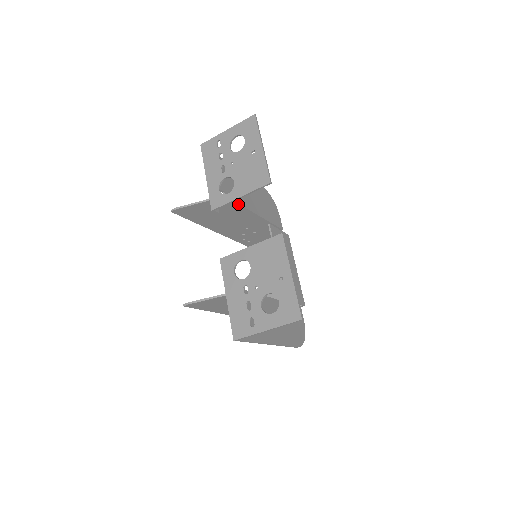
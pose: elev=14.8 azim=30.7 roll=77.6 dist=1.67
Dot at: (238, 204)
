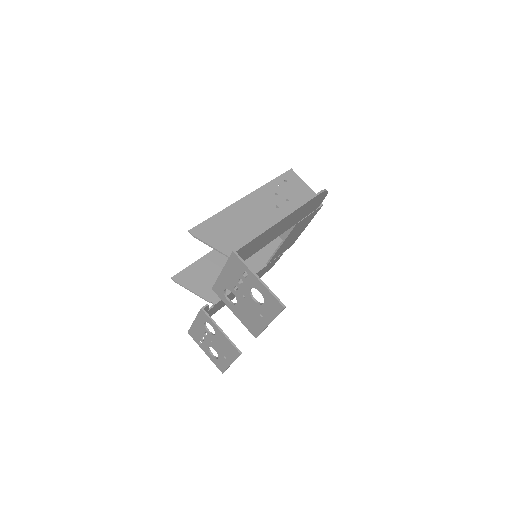
Dot at: (256, 251)
